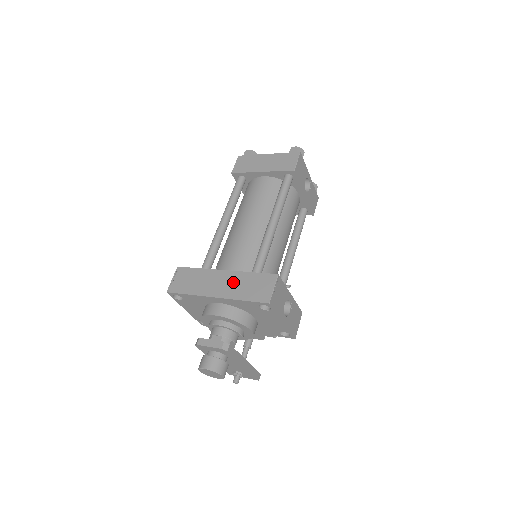
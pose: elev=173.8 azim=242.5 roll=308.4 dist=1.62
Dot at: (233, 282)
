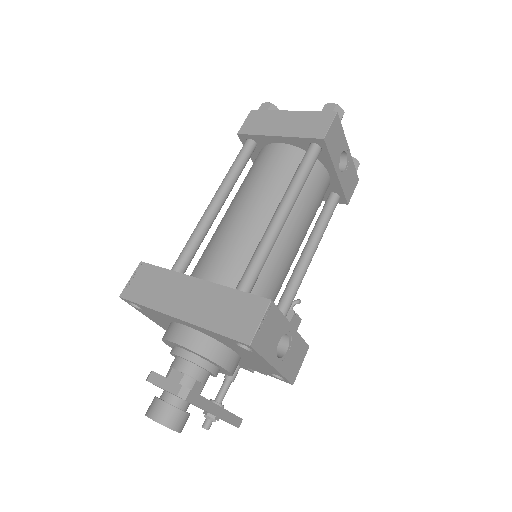
Dot at: (206, 300)
